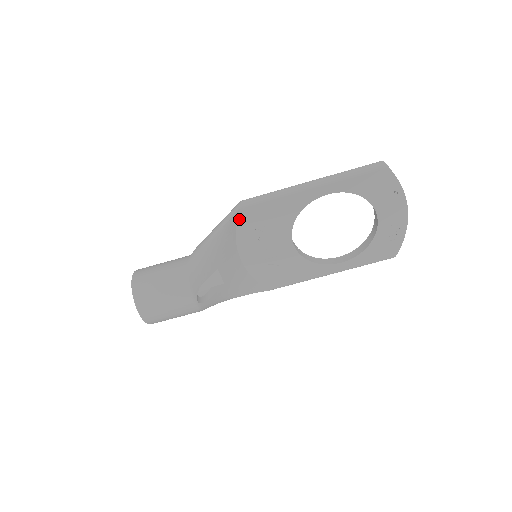
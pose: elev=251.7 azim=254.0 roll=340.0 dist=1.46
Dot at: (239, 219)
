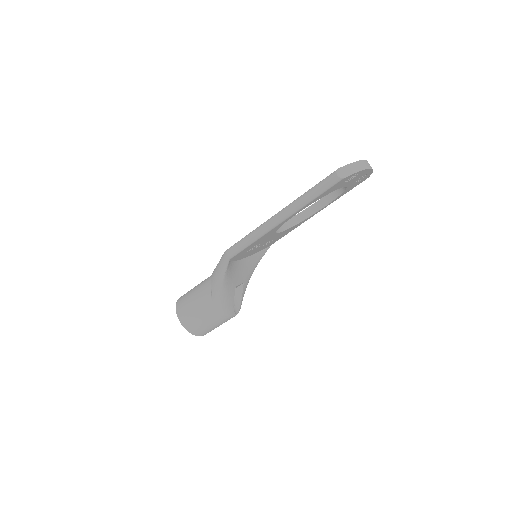
Dot at: occluded
